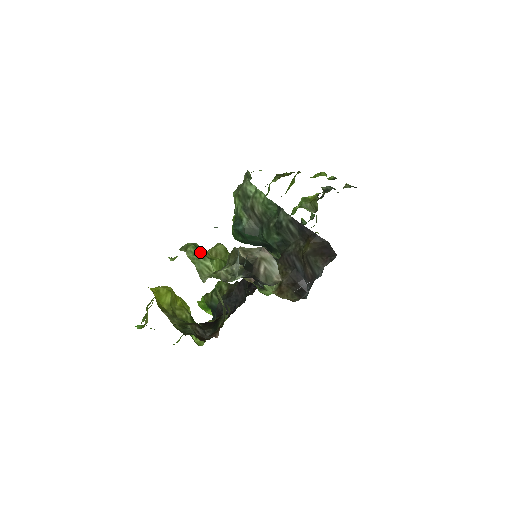
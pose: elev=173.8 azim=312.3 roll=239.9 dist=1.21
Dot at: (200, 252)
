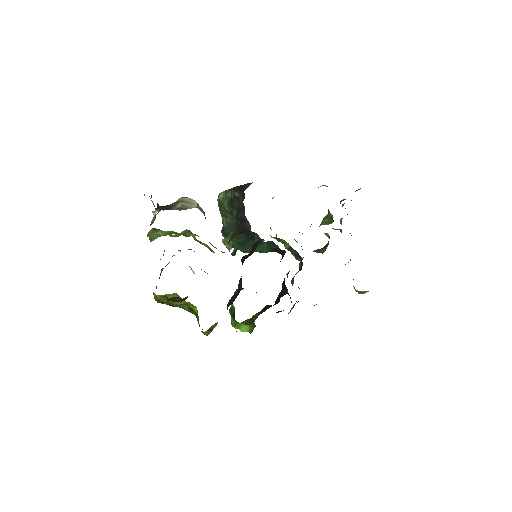
Dot at: (156, 230)
